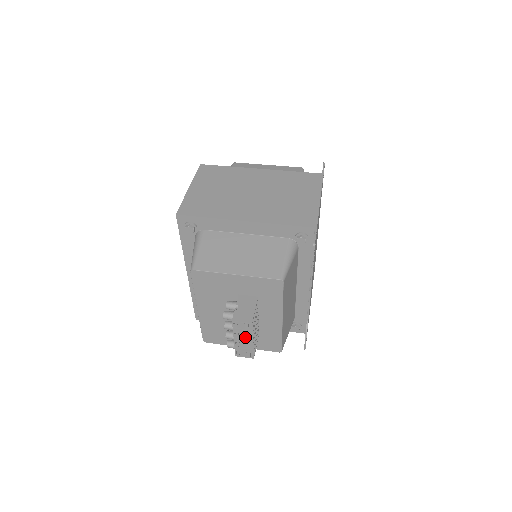
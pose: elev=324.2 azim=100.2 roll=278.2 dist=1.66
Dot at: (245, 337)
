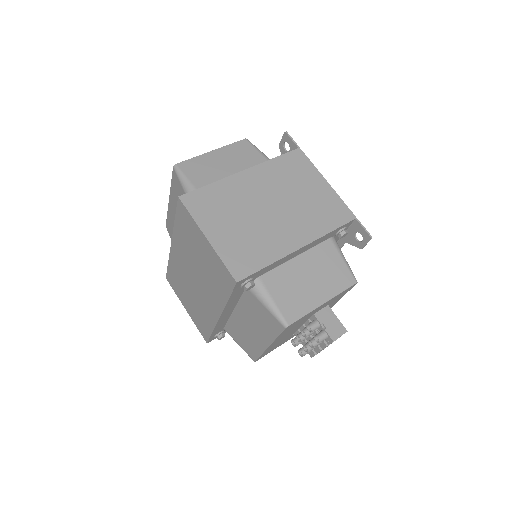
Dot at: (332, 342)
